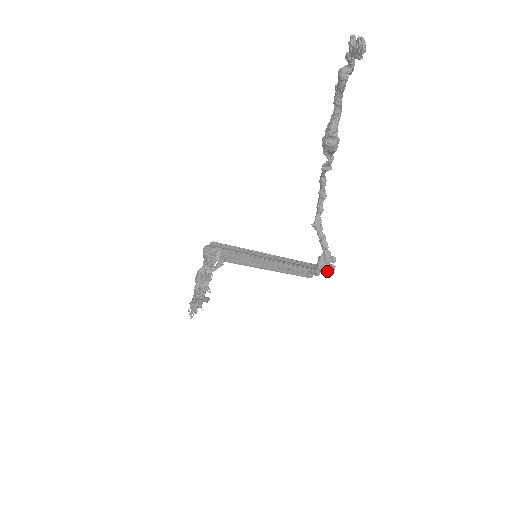
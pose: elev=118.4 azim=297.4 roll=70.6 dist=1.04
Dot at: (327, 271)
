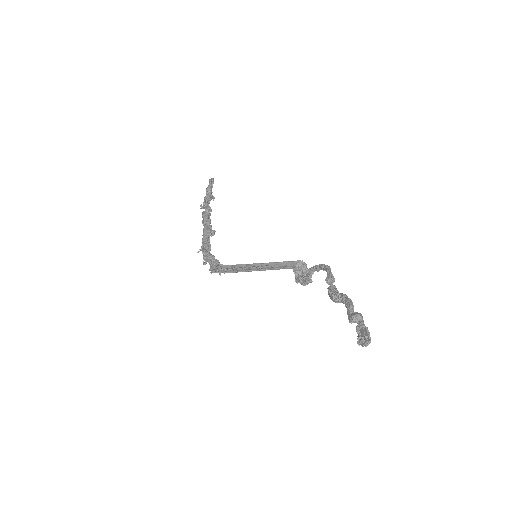
Dot at: occluded
